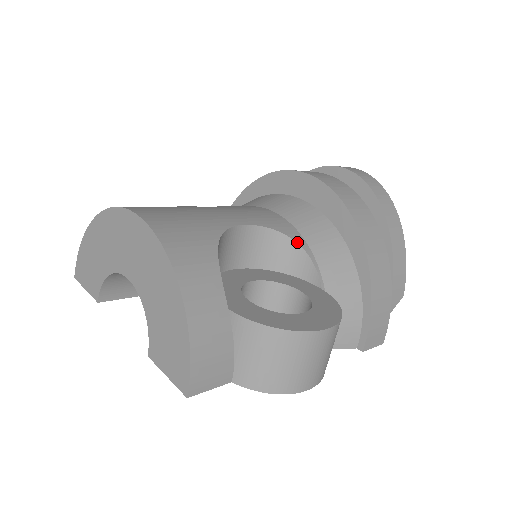
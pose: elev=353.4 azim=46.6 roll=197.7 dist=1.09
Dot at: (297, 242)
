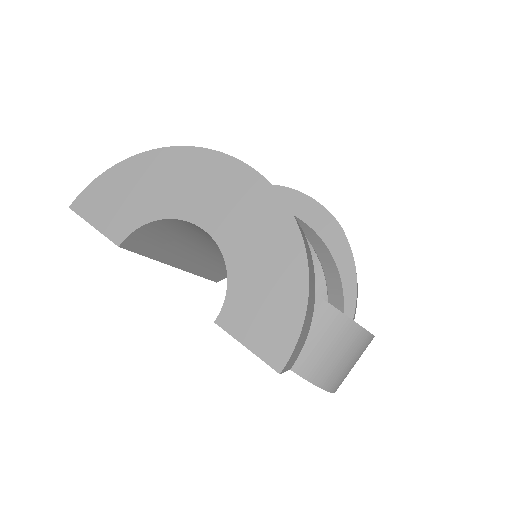
Dot at: occluded
